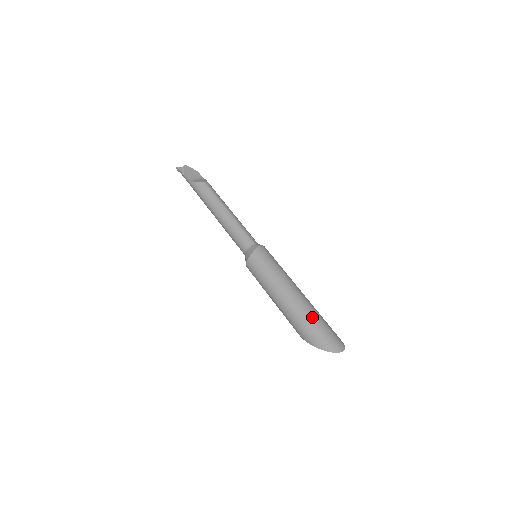
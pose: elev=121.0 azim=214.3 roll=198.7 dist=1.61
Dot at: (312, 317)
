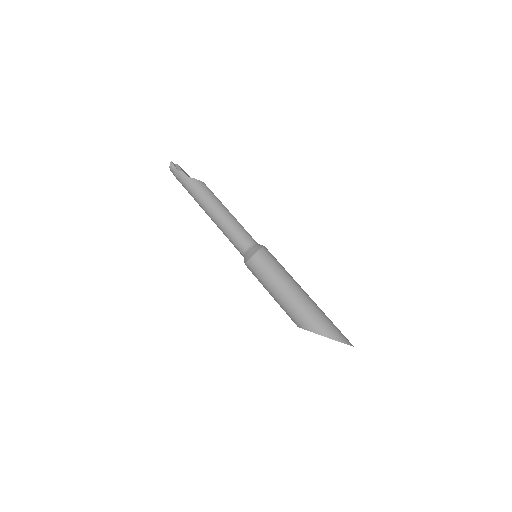
Dot at: (323, 313)
